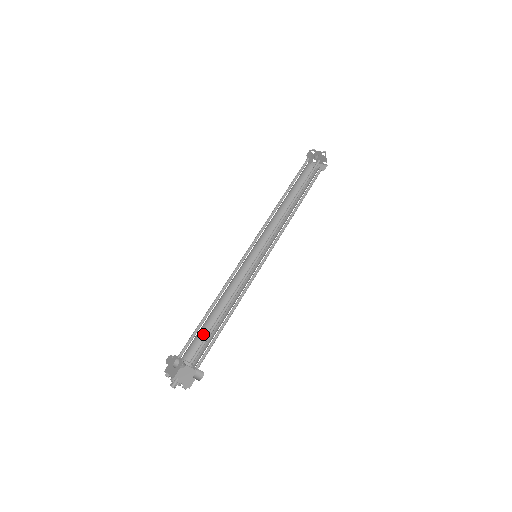
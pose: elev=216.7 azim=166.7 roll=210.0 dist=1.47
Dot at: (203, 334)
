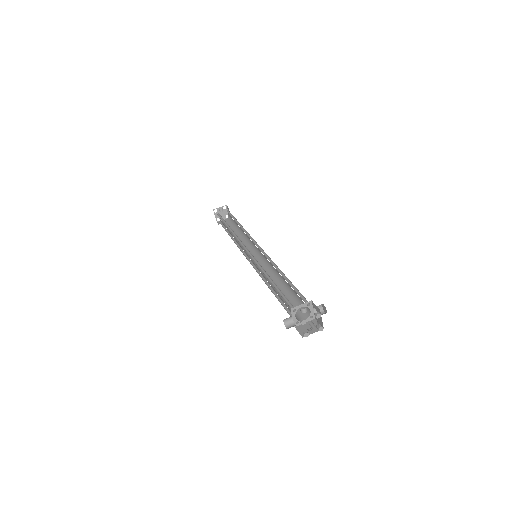
Dot at: occluded
